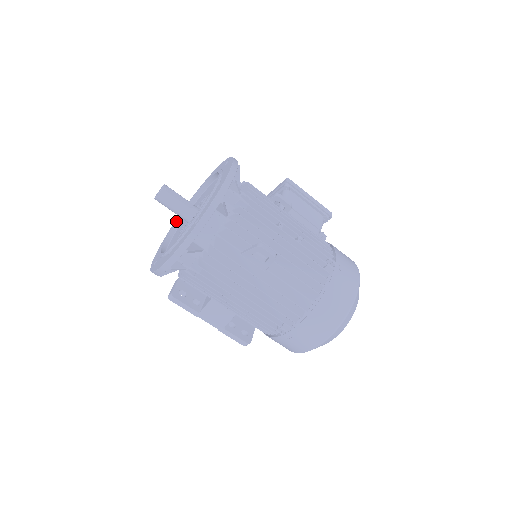
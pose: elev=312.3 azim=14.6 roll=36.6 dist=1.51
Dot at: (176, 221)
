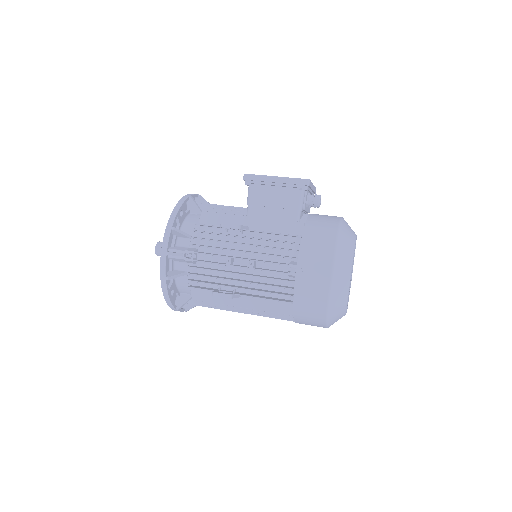
Dot at: occluded
